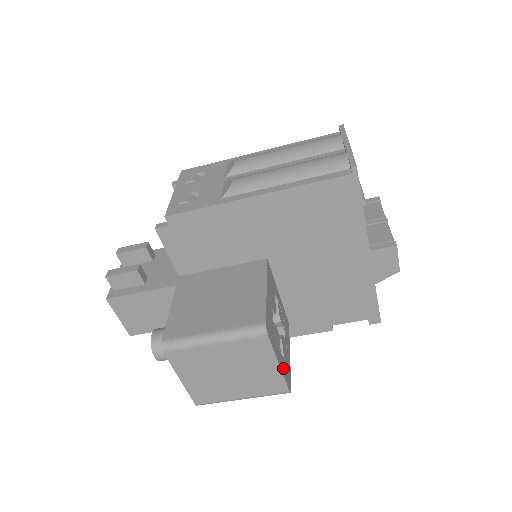
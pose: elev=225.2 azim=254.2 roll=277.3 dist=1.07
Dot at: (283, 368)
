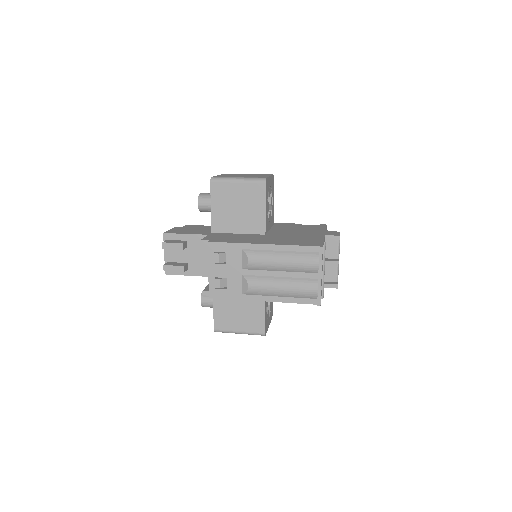
Dot at: (270, 320)
